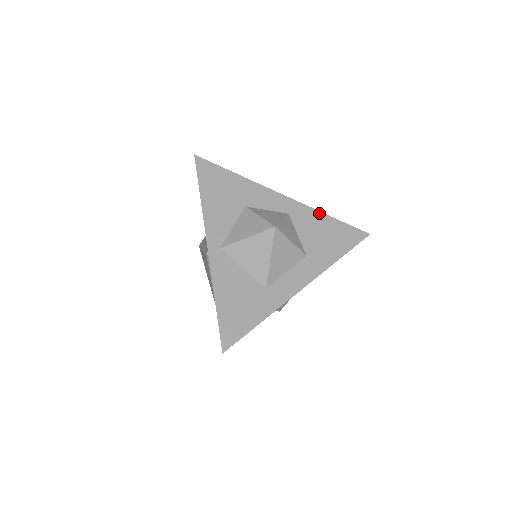
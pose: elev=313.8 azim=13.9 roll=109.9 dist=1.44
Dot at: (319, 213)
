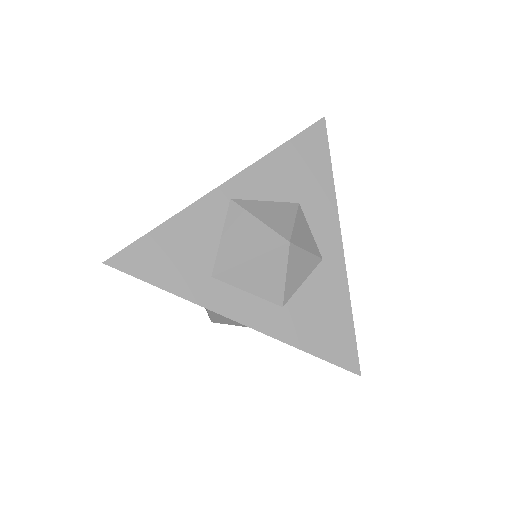
Dot at: (347, 296)
